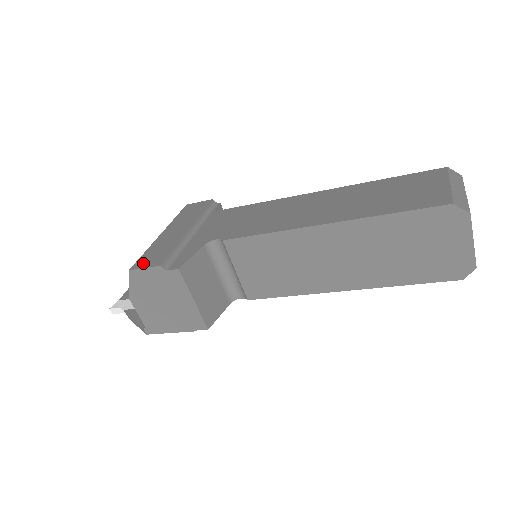
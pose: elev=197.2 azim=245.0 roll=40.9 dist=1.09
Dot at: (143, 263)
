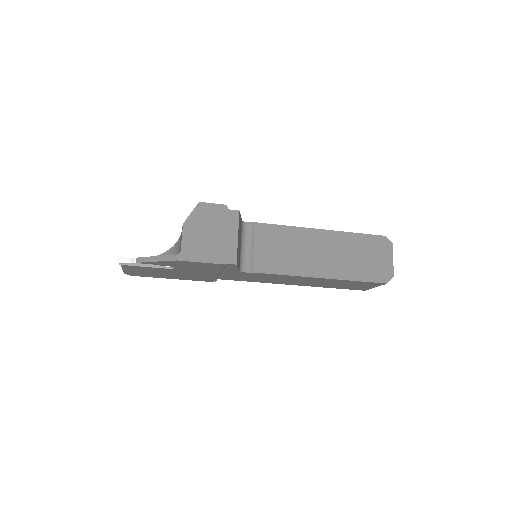
Dot at: occluded
